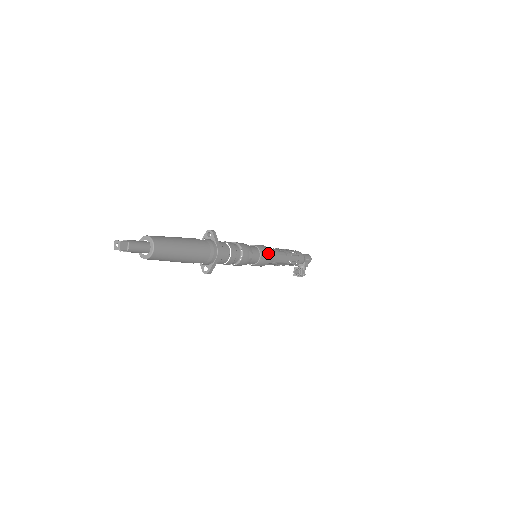
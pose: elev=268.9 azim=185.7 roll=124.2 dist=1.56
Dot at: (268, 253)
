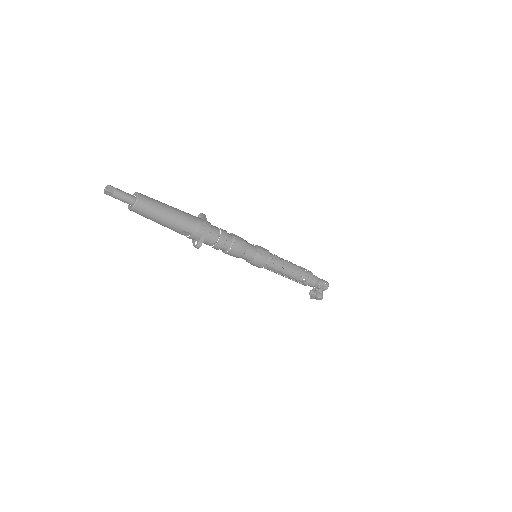
Dot at: (267, 252)
